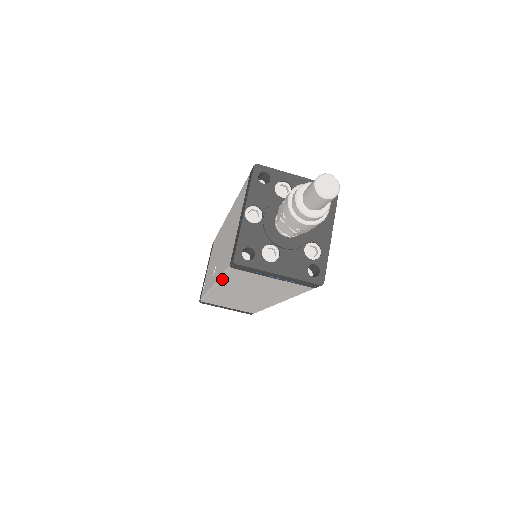
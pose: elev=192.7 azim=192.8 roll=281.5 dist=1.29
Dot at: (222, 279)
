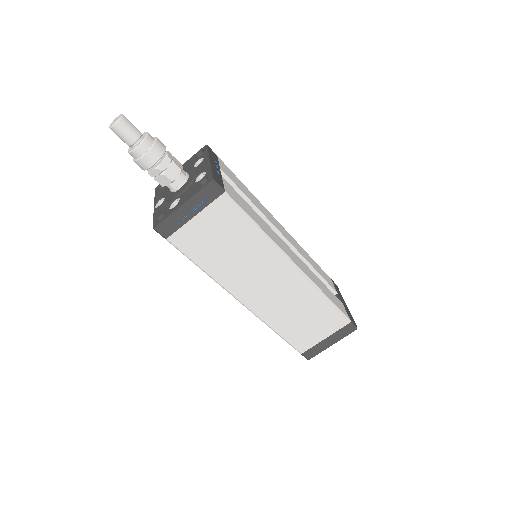
Dot at: (206, 271)
